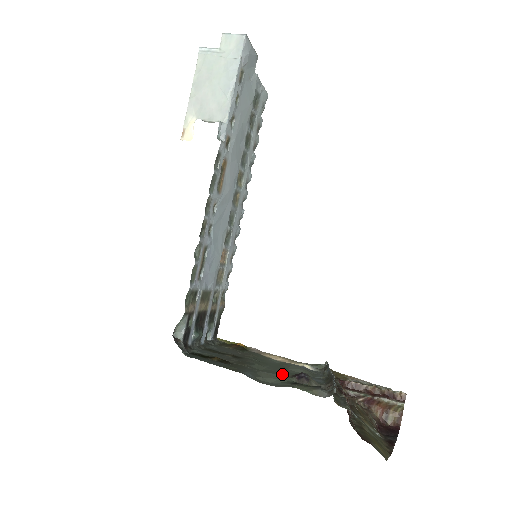
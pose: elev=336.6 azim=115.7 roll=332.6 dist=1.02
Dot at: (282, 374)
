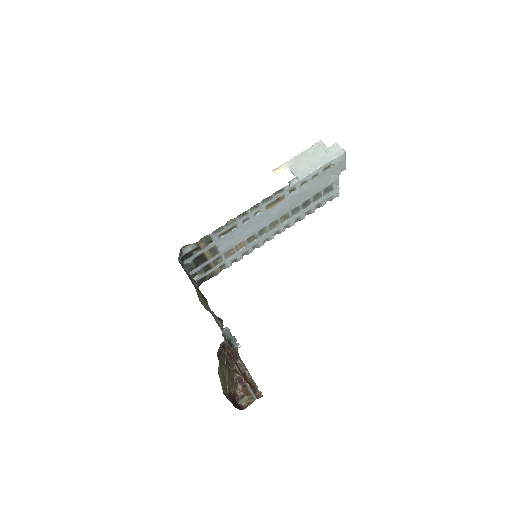
Dot at: occluded
